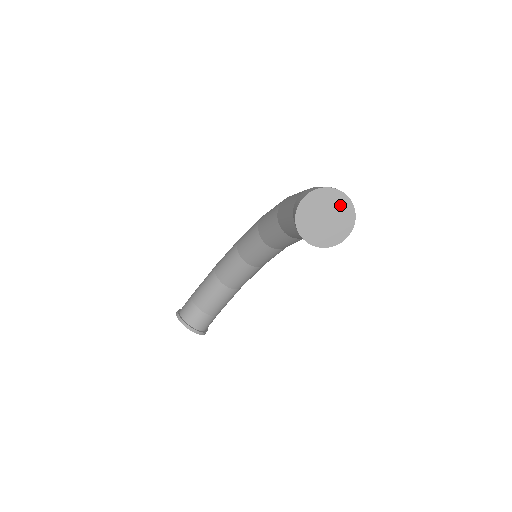
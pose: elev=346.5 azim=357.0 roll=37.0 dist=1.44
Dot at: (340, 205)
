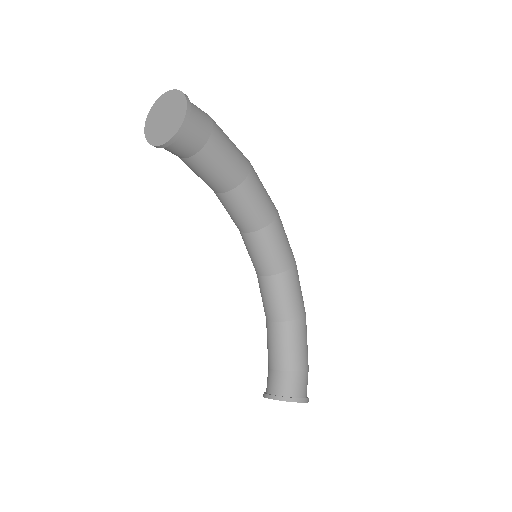
Dot at: (170, 100)
